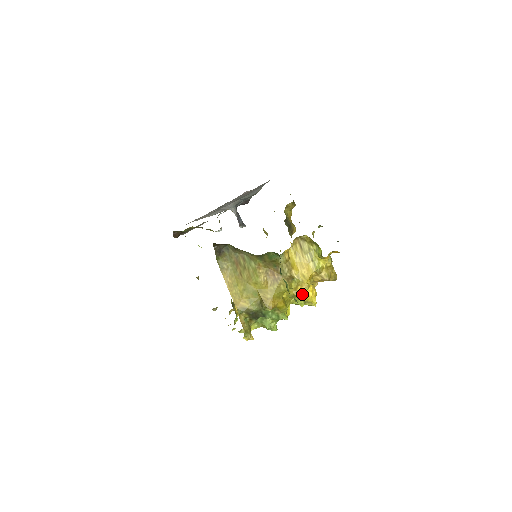
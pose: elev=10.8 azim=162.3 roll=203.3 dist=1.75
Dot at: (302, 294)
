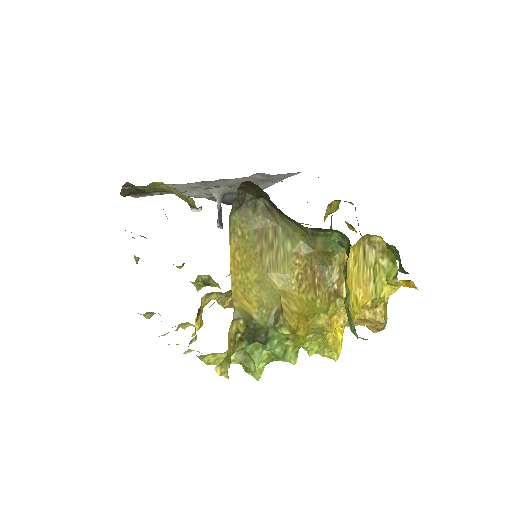
Dot at: occluded
